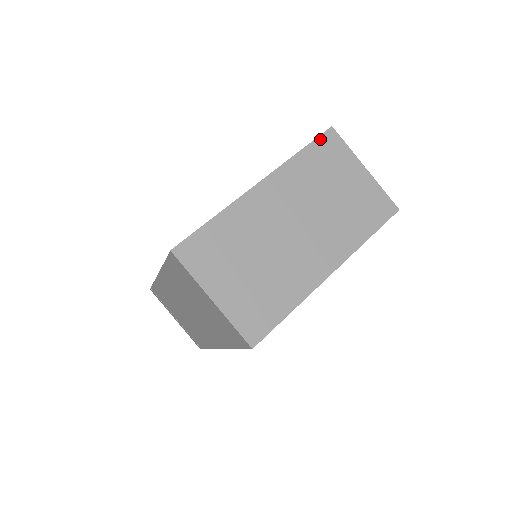
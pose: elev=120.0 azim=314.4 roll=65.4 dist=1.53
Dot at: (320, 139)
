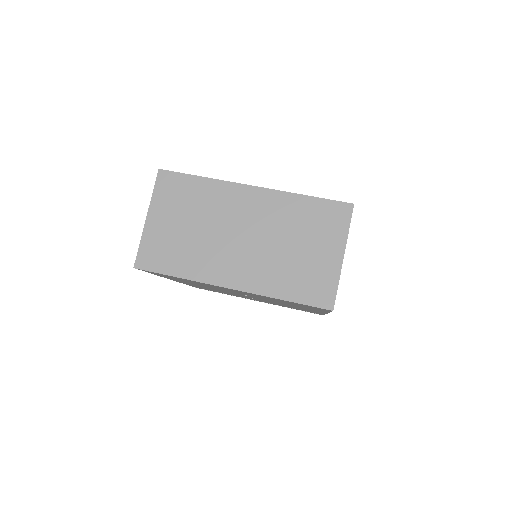
Dot at: (333, 203)
